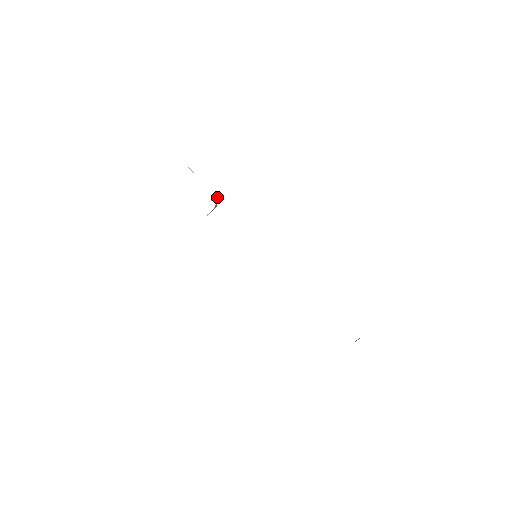
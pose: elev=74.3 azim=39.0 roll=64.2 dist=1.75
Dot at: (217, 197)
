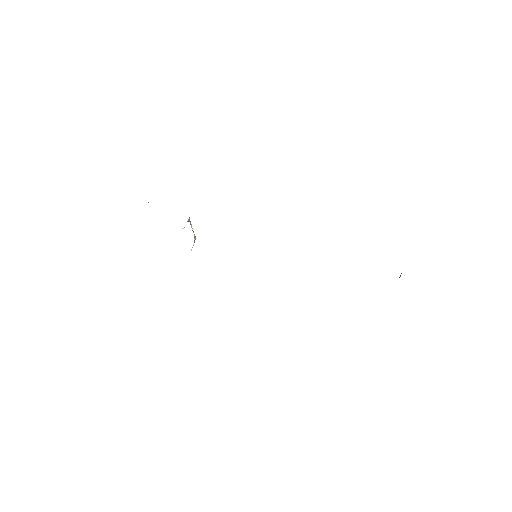
Dot at: (190, 223)
